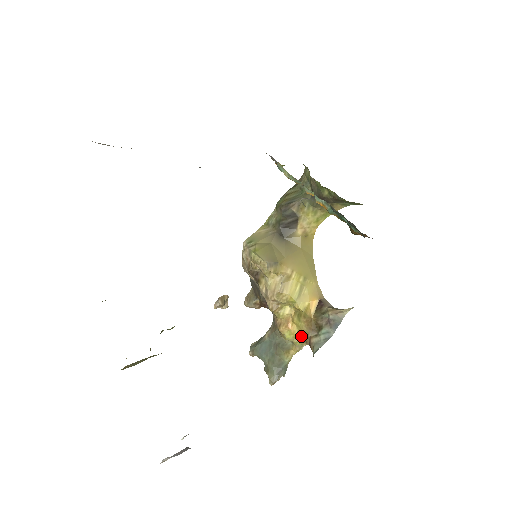
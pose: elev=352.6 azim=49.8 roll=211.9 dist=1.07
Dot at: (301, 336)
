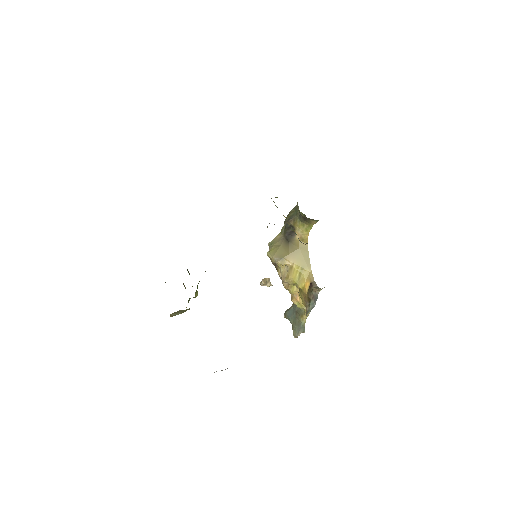
Dot at: (304, 306)
